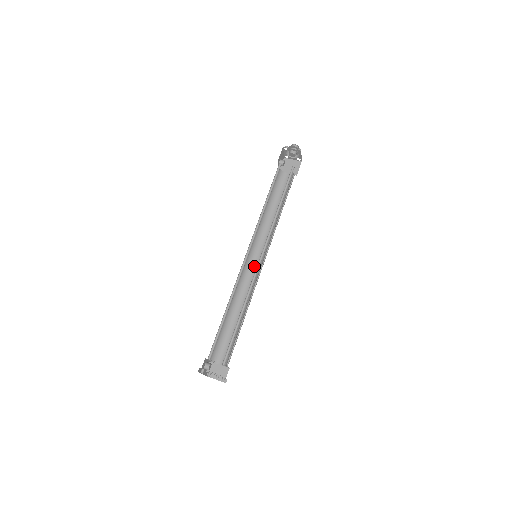
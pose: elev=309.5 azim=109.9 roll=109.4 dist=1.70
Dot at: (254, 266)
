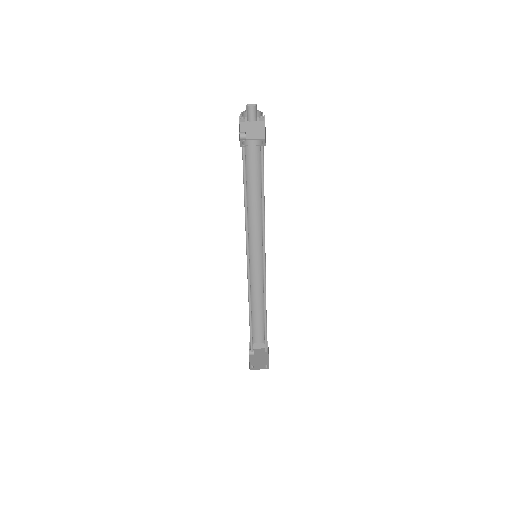
Dot at: (256, 259)
